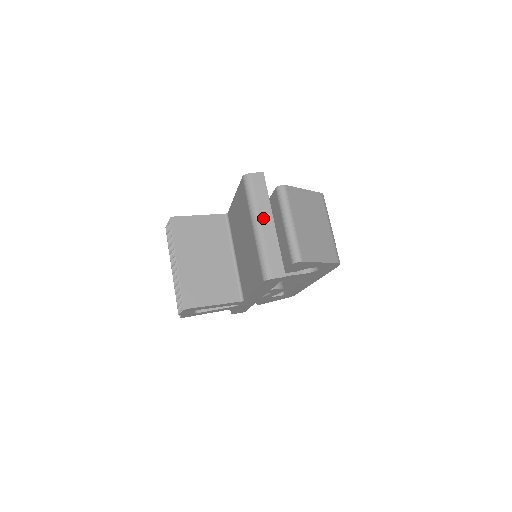
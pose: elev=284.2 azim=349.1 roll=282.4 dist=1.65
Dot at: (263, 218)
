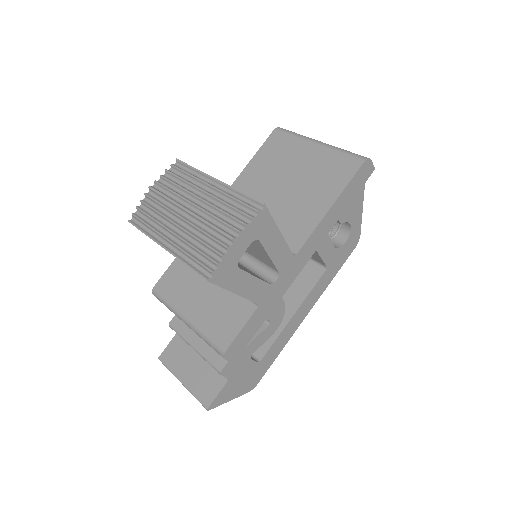
Dot at: occluded
